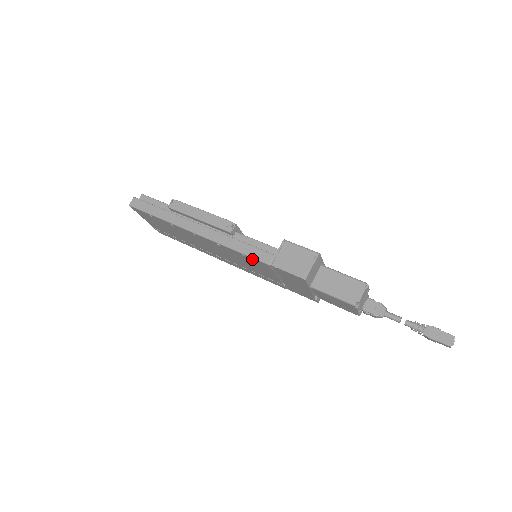
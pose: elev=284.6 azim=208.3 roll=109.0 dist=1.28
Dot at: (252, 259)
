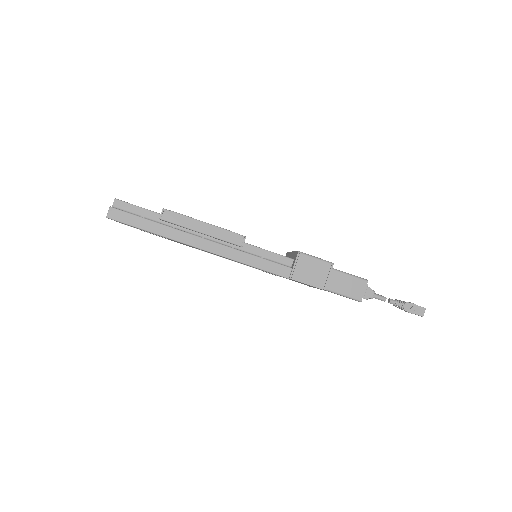
Dot at: occluded
